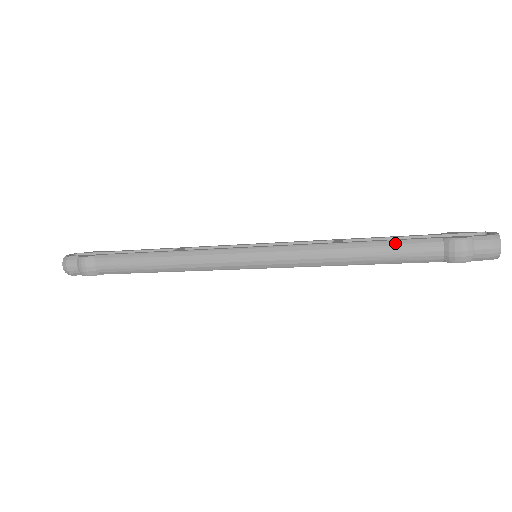
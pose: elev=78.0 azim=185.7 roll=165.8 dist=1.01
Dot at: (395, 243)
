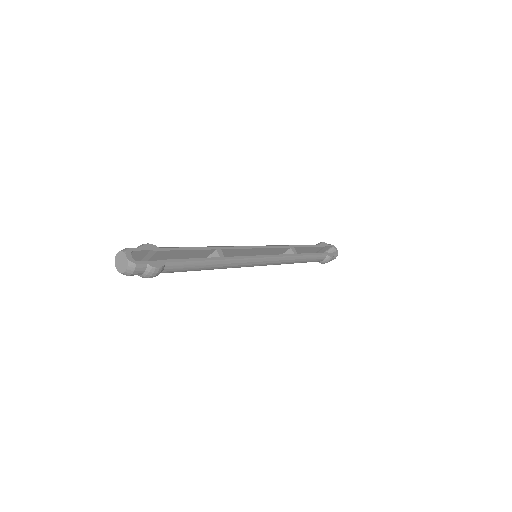
Dot at: (314, 257)
